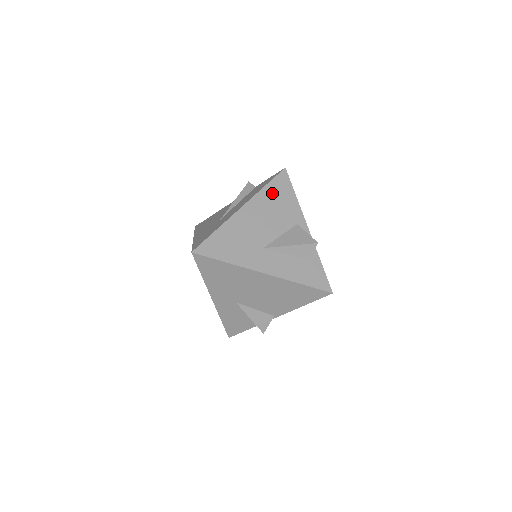
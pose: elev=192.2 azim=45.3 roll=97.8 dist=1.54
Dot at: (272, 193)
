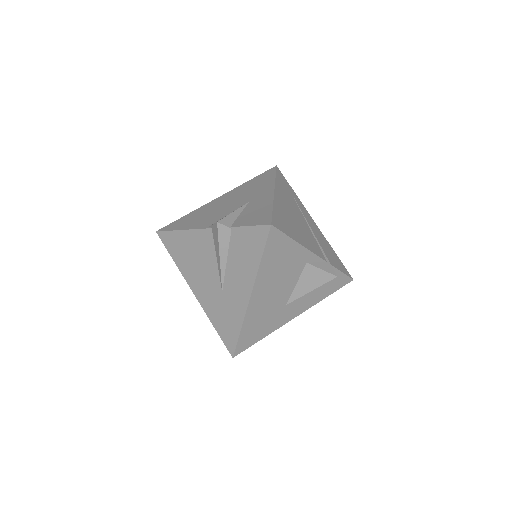
Dot at: (271, 261)
